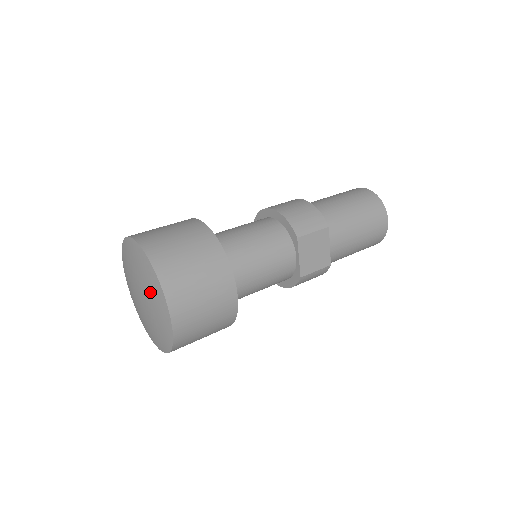
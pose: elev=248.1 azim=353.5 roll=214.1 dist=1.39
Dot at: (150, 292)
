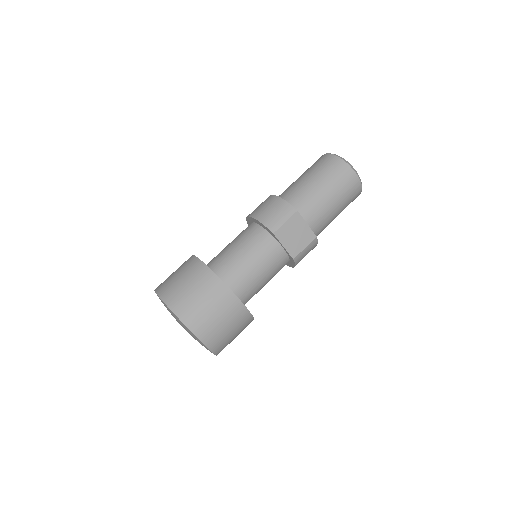
Dot at: (180, 324)
